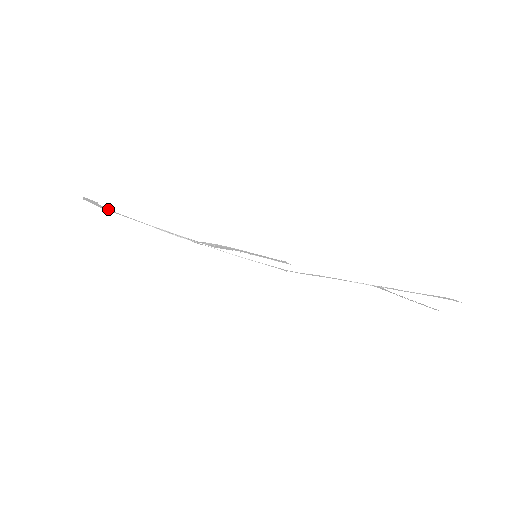
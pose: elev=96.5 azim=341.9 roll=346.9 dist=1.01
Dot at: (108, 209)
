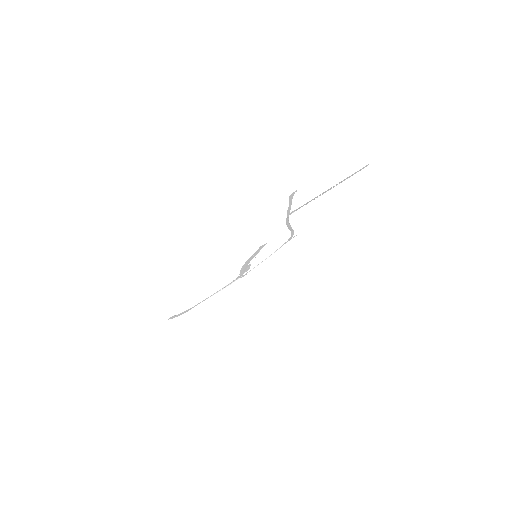
Dot at: (186, 311)
